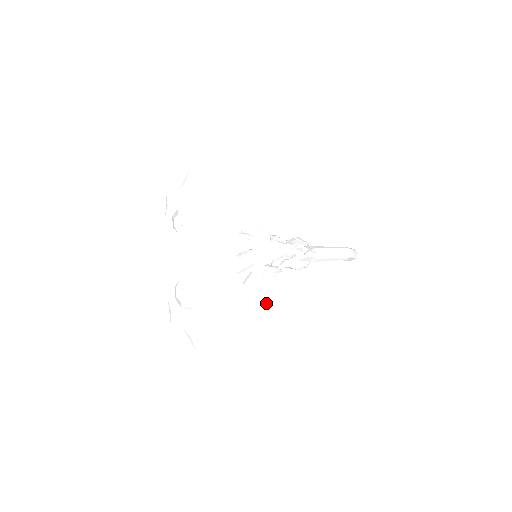
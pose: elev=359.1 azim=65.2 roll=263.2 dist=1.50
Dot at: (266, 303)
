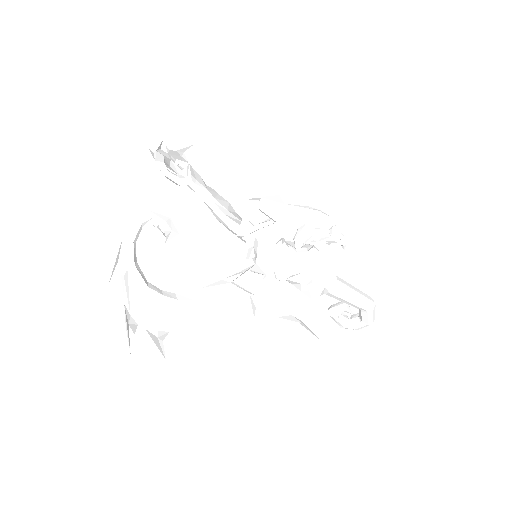
Dot at: (252, 331)
